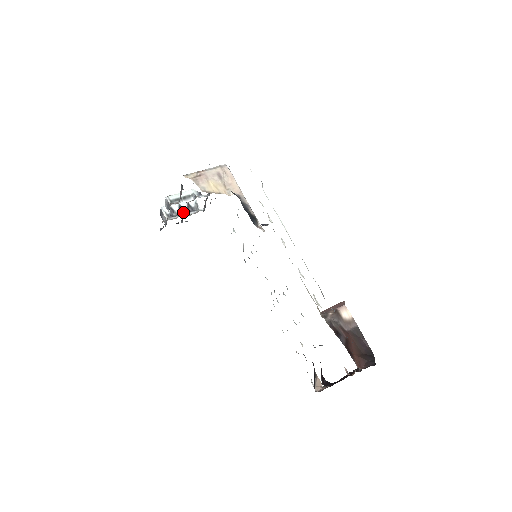
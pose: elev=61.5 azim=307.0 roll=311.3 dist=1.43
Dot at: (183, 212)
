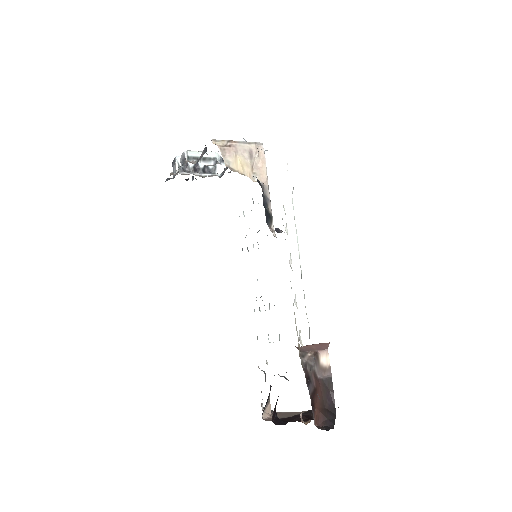
Dot at: (197, 170)
